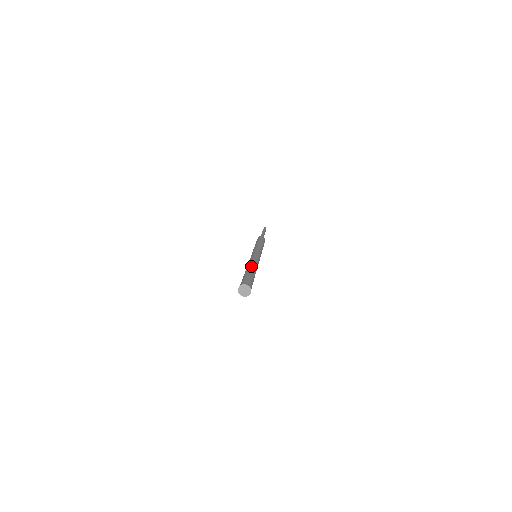
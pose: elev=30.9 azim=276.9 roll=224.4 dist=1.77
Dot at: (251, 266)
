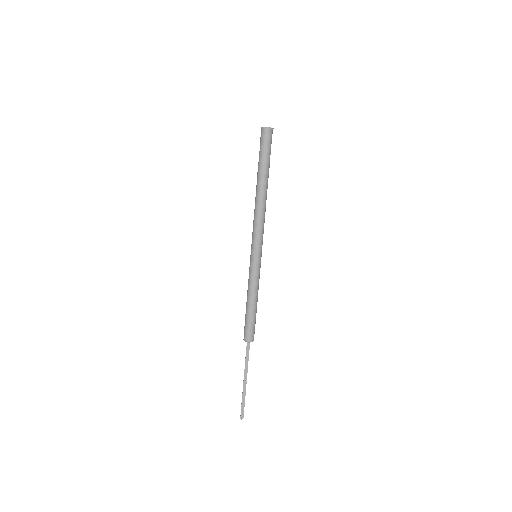
Dot at: occluded
